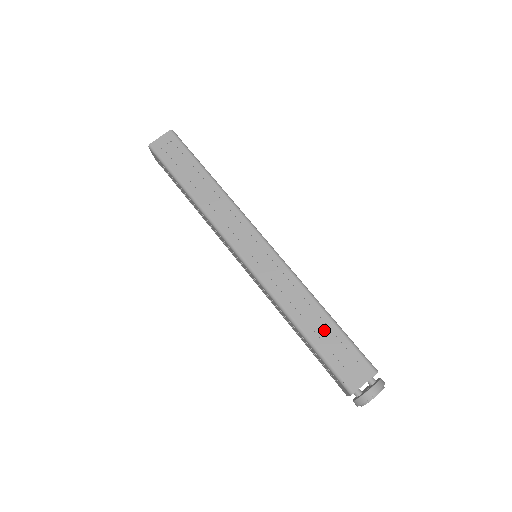
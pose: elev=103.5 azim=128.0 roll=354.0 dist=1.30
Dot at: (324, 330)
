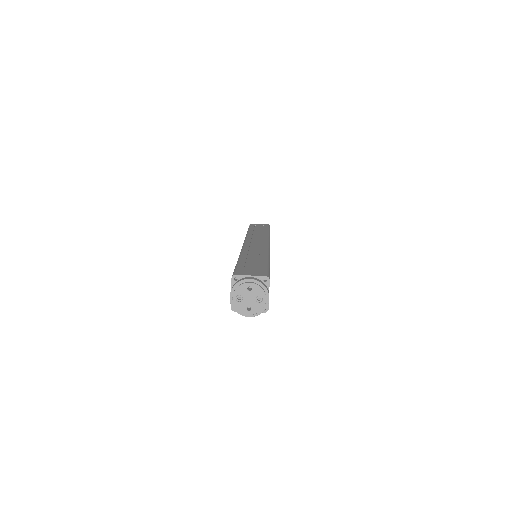
Dot at: (255, 261)
